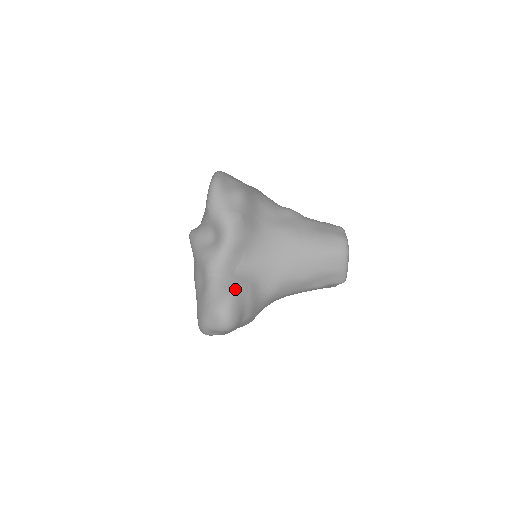
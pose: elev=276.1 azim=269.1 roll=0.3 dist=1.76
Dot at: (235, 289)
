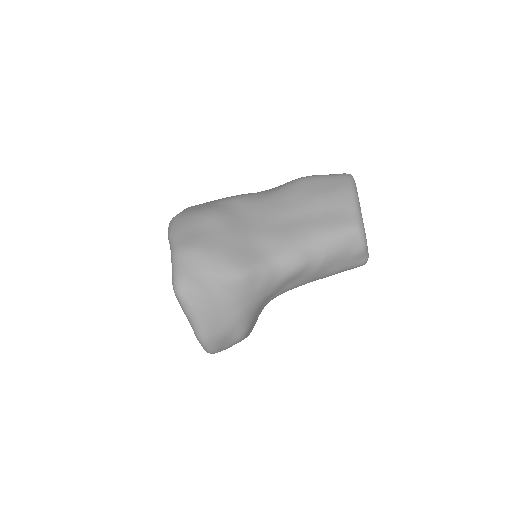
Dot at: occluded
